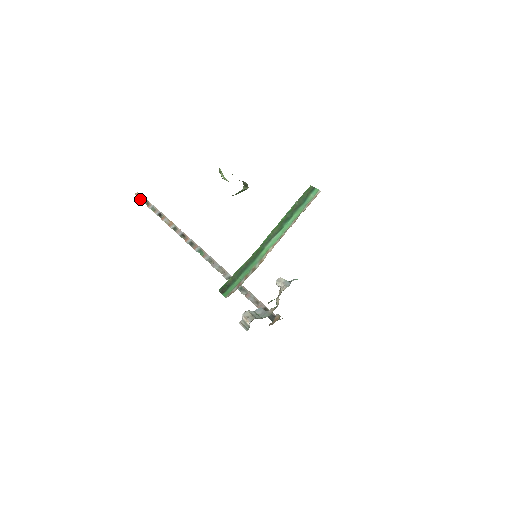
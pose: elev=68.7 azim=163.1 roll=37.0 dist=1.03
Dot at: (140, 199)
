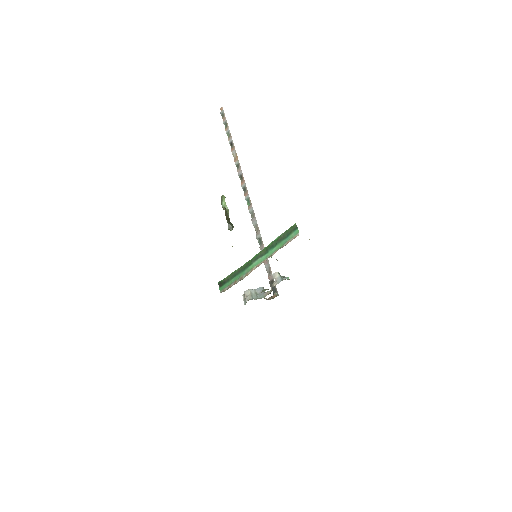
Dot at: (222, 117)
